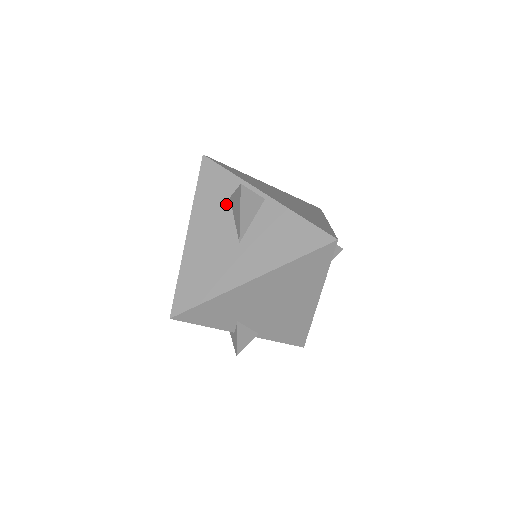
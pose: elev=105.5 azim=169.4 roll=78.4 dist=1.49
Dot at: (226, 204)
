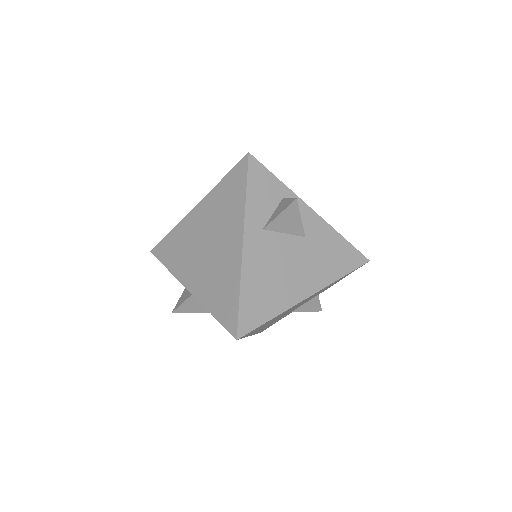
Dot at: occluded
